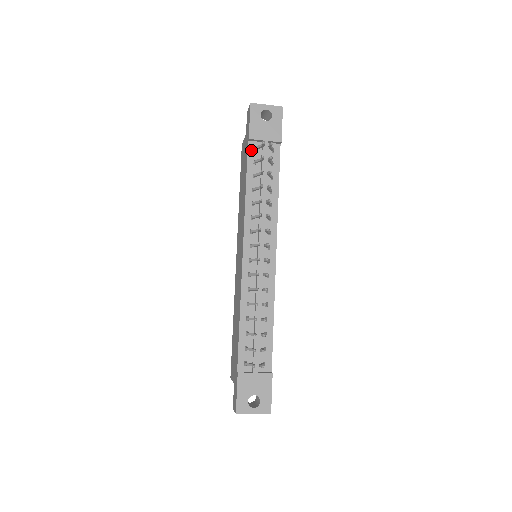
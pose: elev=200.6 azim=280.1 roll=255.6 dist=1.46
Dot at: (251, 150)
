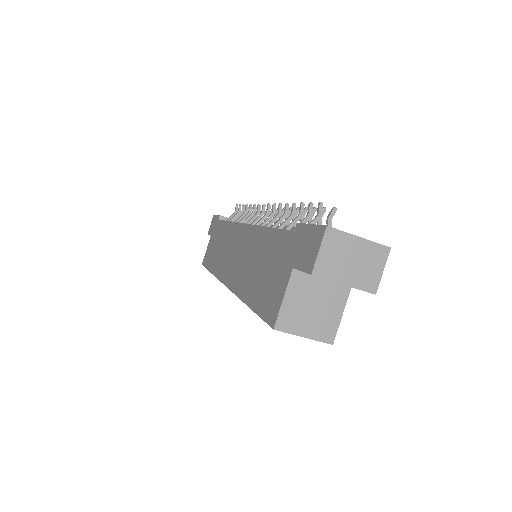
Dot at: occluded
